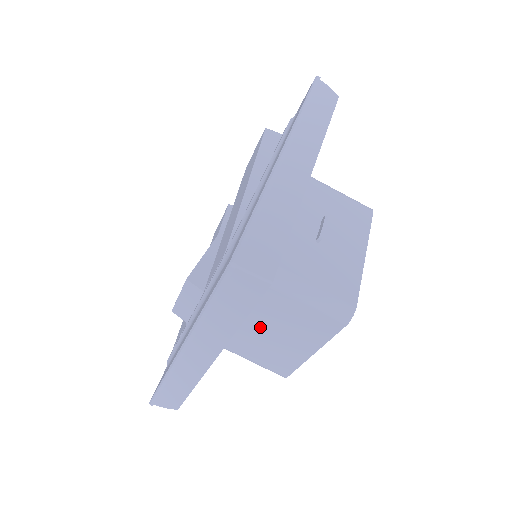
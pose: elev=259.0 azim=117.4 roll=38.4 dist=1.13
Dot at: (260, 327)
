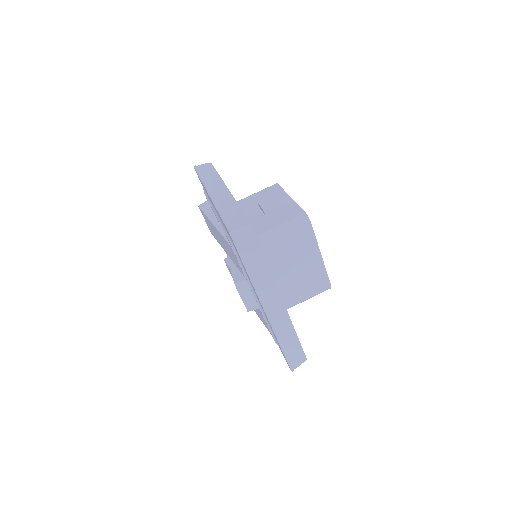
Dot at: (287, 272)
